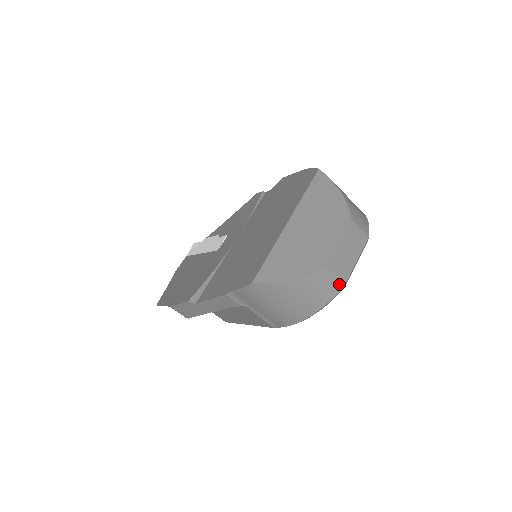
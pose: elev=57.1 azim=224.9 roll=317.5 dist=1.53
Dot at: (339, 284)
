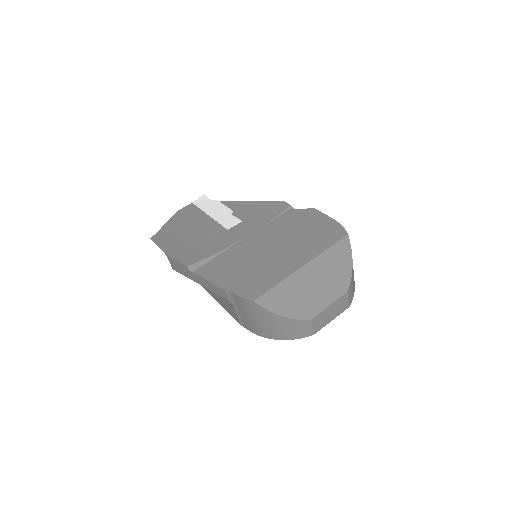
Dot at: (310, 333)
